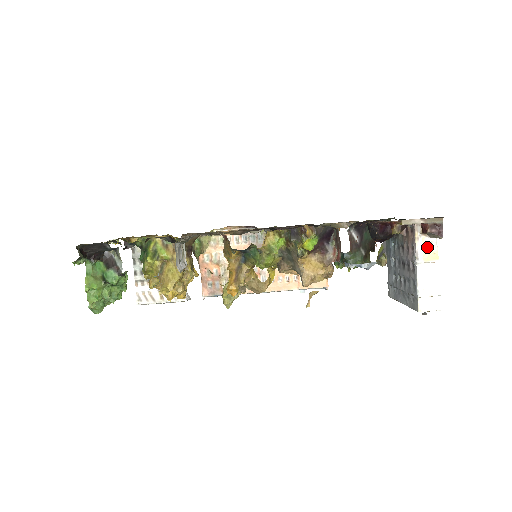
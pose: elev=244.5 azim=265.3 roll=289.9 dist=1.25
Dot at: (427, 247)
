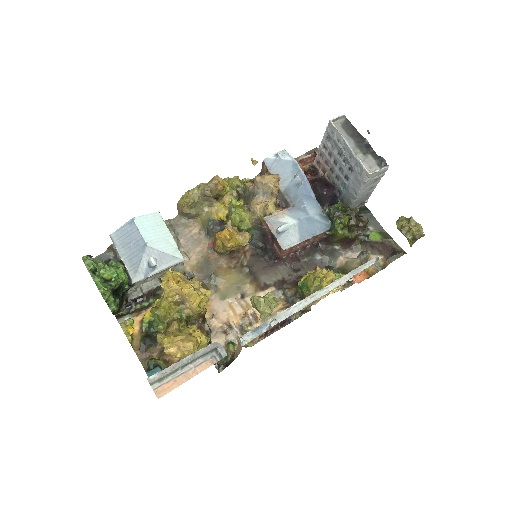
Dot at: occluded
